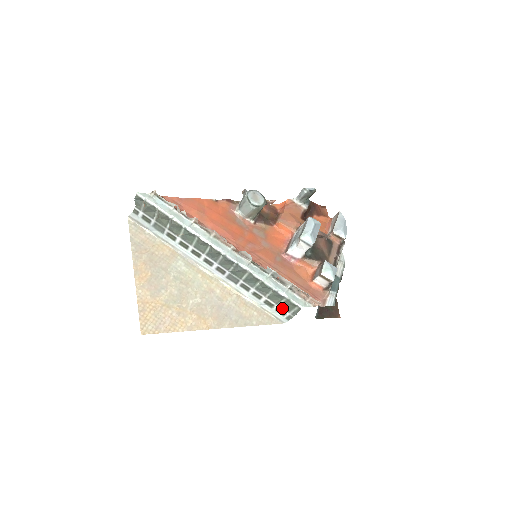
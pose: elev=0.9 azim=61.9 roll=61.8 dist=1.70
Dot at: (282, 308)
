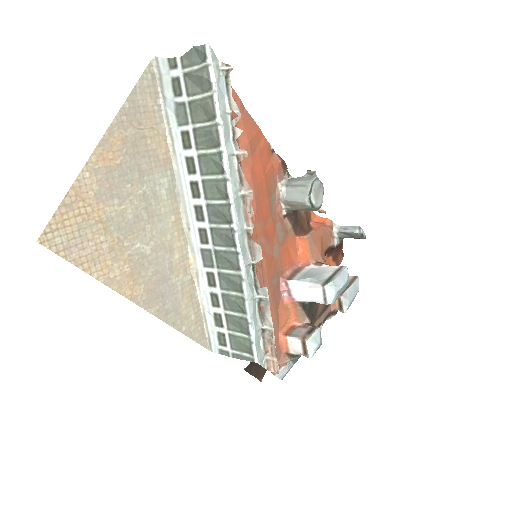
Dot at: (229, 338)
